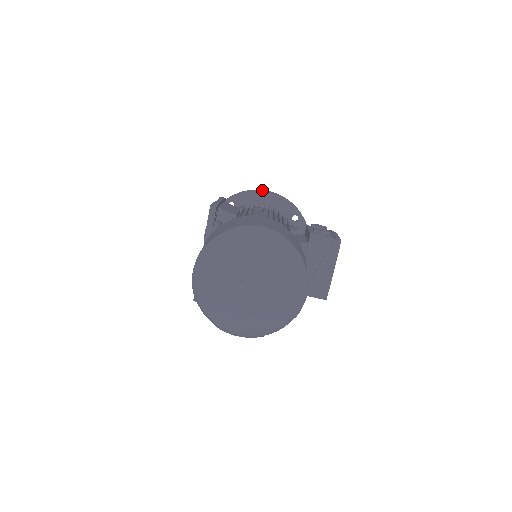
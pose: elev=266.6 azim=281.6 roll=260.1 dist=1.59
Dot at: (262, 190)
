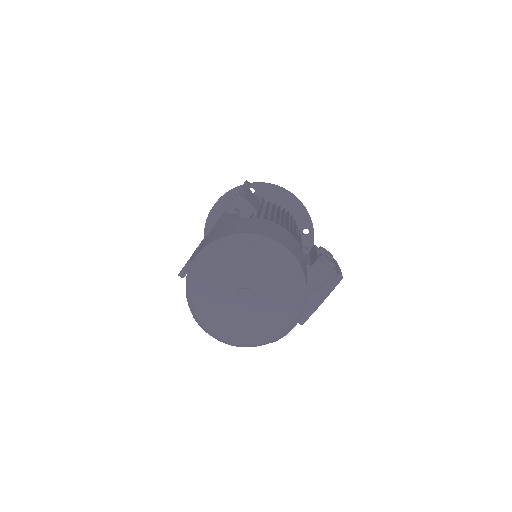
Dot at: (288, 191)
